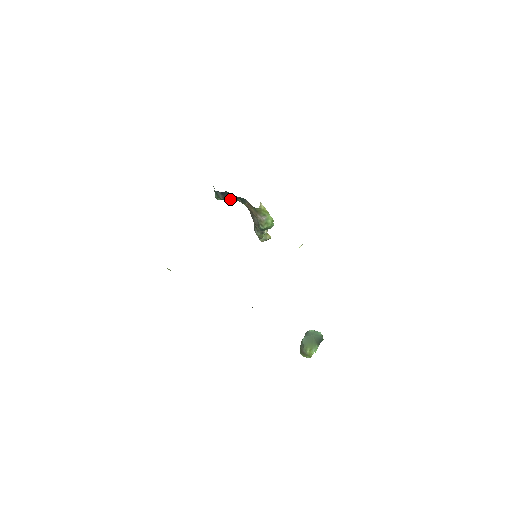
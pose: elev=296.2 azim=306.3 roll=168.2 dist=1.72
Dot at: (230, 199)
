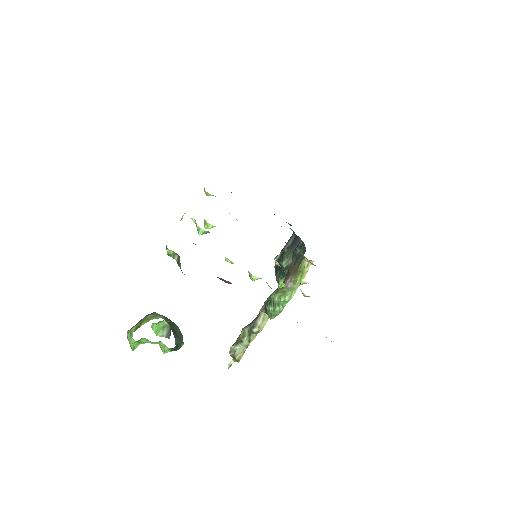
Dot at: (286, 261)
